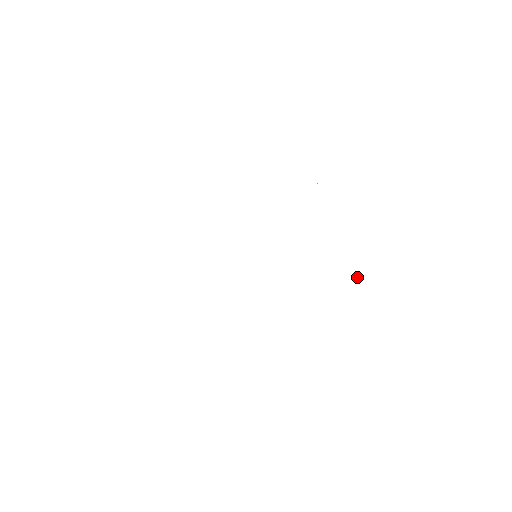
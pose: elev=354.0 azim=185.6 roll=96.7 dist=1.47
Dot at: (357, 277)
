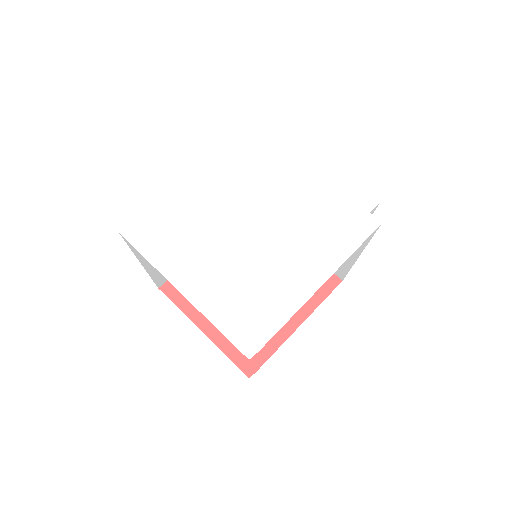
Dot at: (368, 193)
